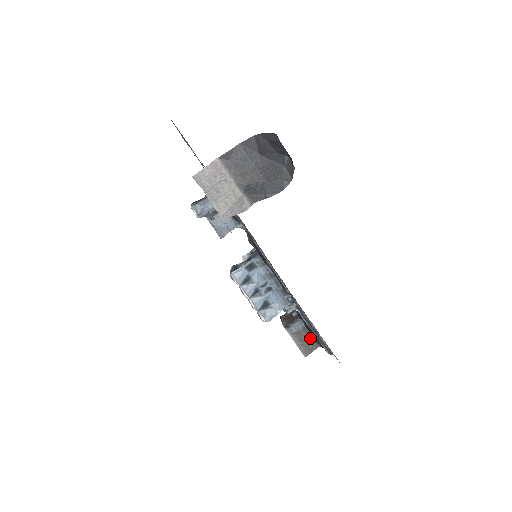
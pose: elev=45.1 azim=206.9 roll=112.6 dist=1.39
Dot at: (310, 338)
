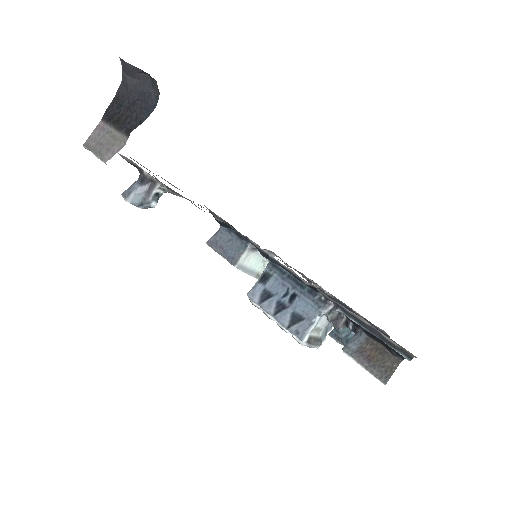
Dot at: (382, 352)
